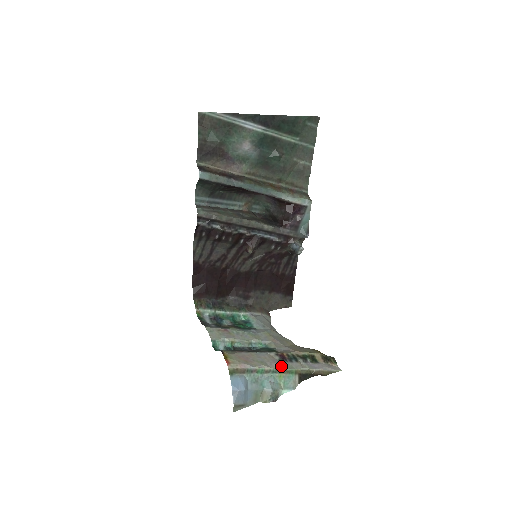
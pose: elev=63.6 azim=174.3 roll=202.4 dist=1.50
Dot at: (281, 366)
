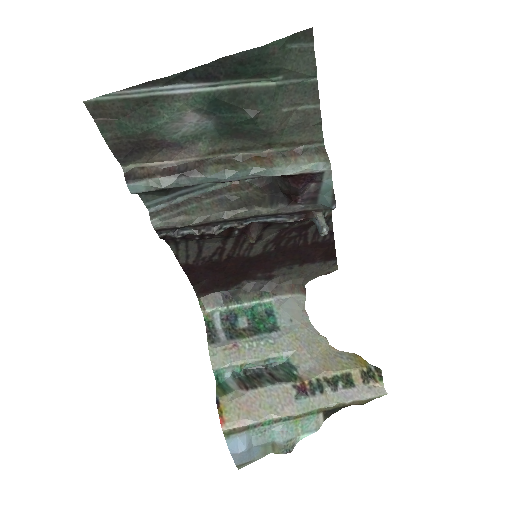
Dot at: (297, 408)
